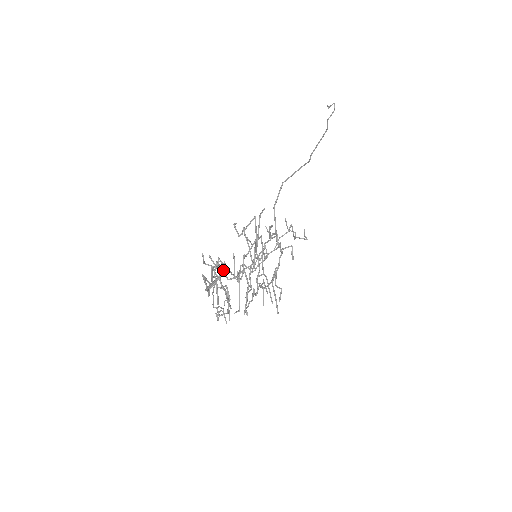
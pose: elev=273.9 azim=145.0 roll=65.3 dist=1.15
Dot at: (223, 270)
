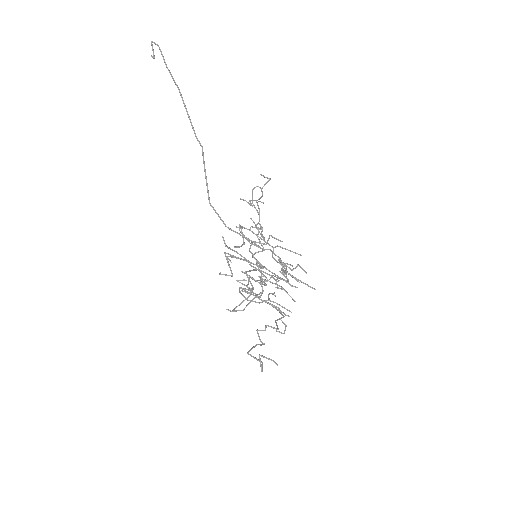
Dot at: occluded
